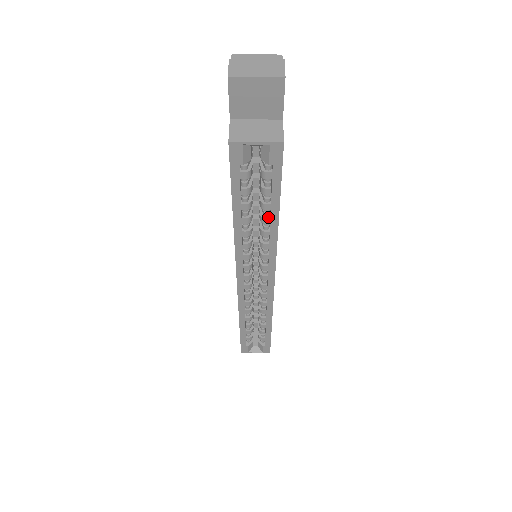
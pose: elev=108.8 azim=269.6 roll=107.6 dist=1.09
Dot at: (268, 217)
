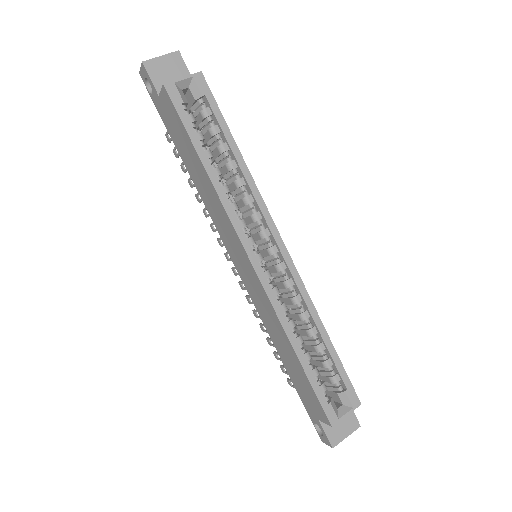
Dot at: (232, 161)
